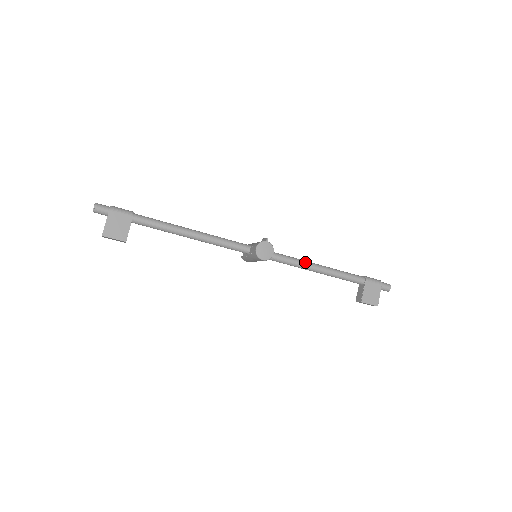
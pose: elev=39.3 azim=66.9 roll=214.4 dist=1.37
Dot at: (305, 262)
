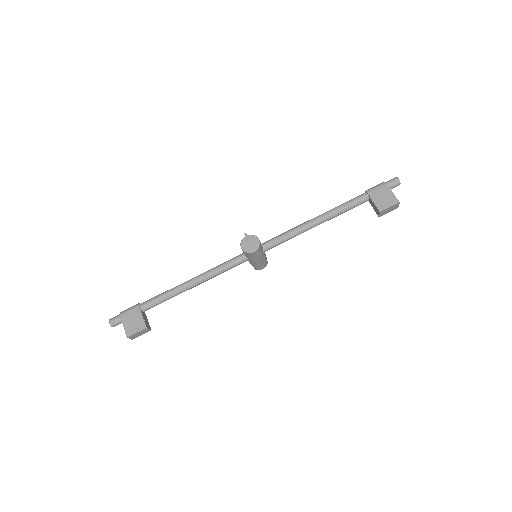
Dot at: (300, 226)
